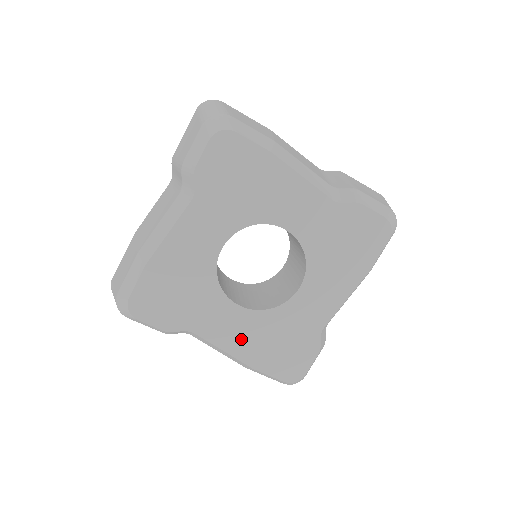
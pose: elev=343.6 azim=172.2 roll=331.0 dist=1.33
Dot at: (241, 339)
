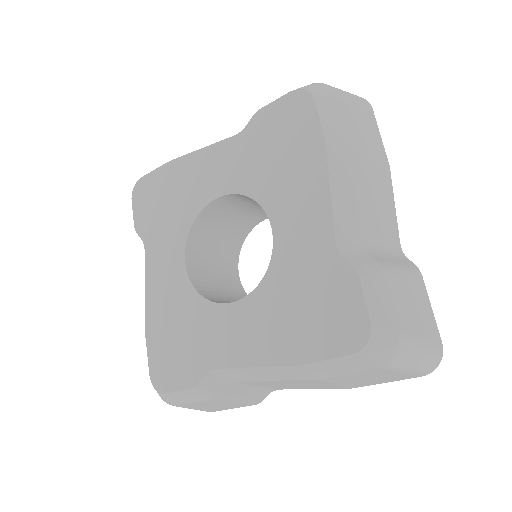
Dot at: (261, 338)
